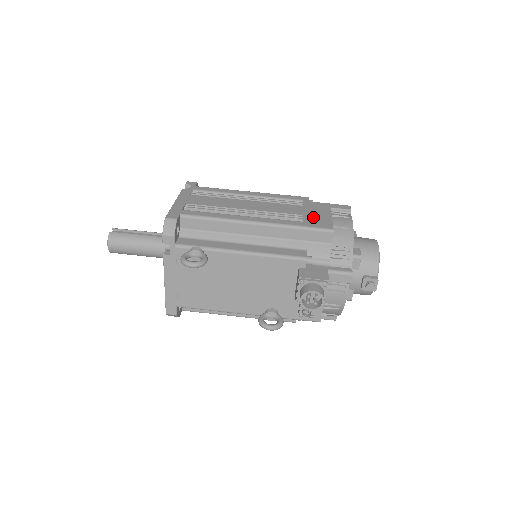
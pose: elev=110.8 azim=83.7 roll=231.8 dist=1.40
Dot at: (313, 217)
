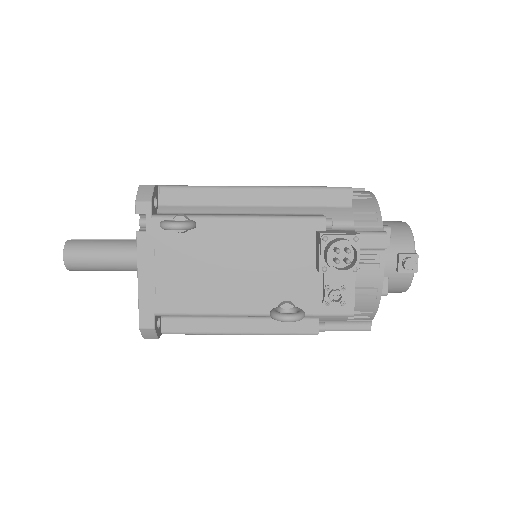
Dot at: occluded
